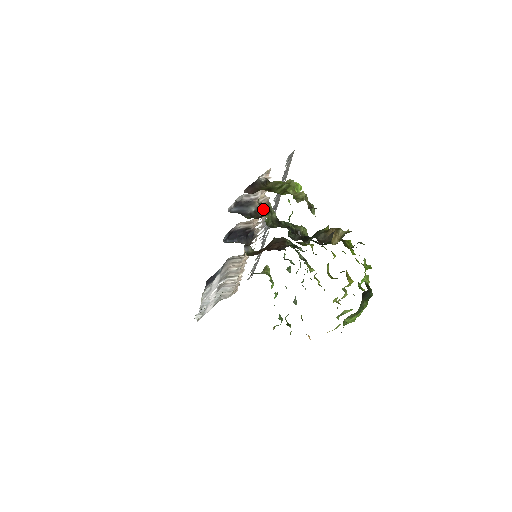
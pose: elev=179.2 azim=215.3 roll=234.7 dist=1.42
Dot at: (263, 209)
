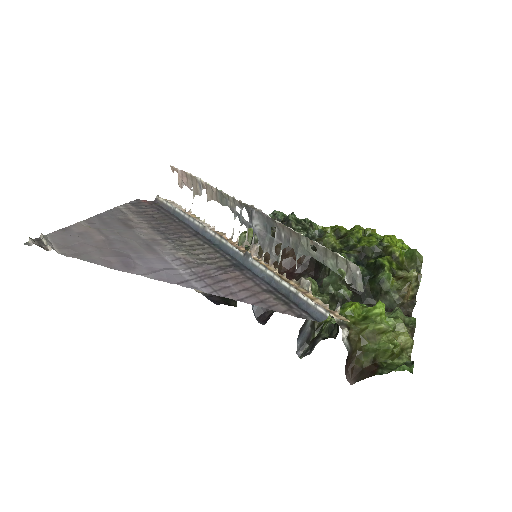
Dot at: occluded
